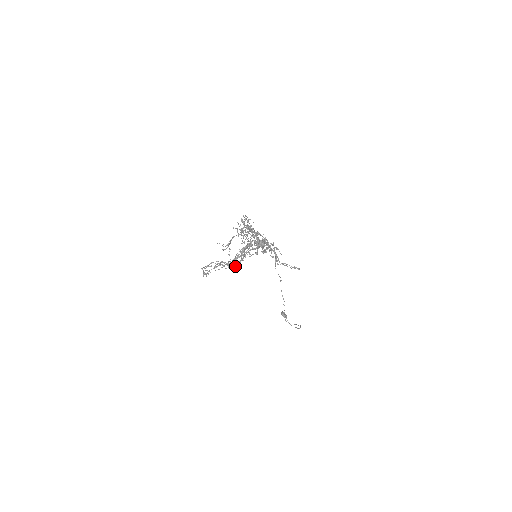
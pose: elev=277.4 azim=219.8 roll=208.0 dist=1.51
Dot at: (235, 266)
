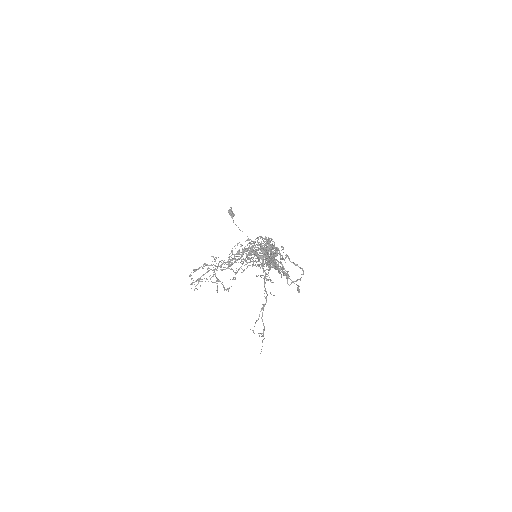
Dot at: occluded
